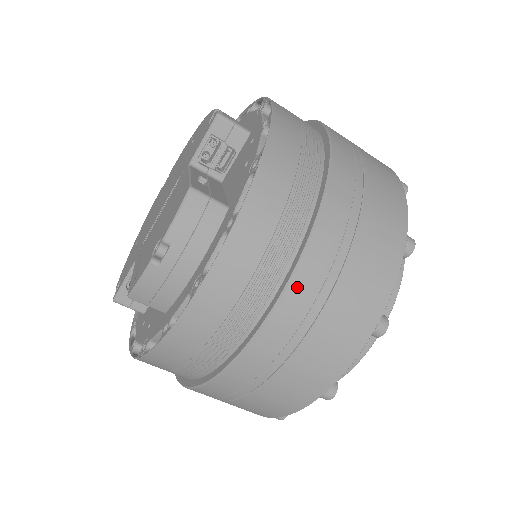
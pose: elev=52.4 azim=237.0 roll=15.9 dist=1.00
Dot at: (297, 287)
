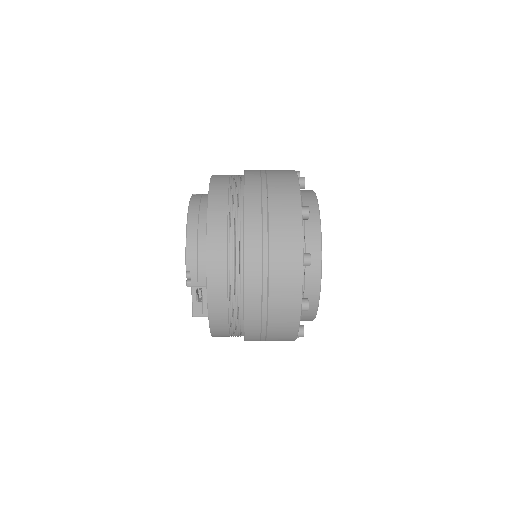
Dot at: occluded
